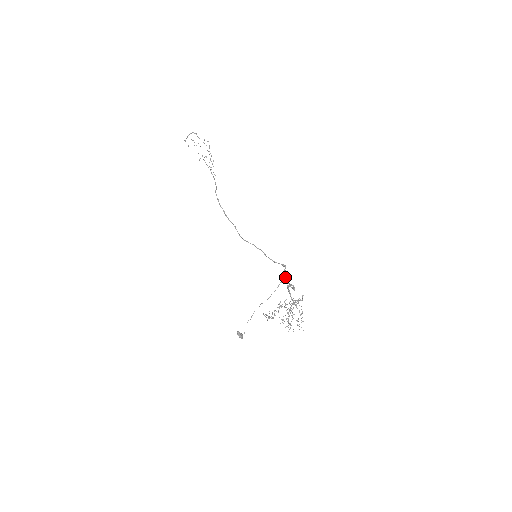
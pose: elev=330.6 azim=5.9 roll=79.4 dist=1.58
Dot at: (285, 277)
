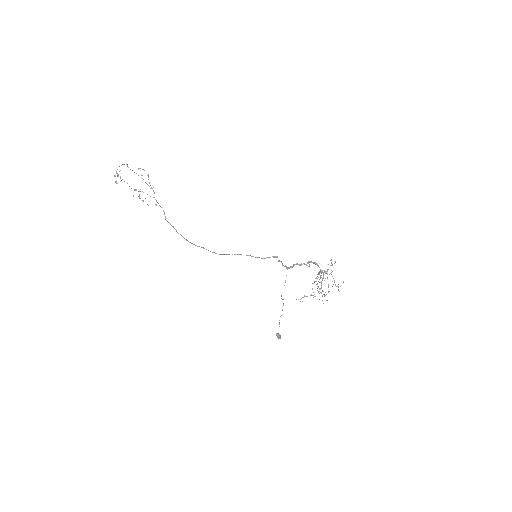
Dot at: occluded
